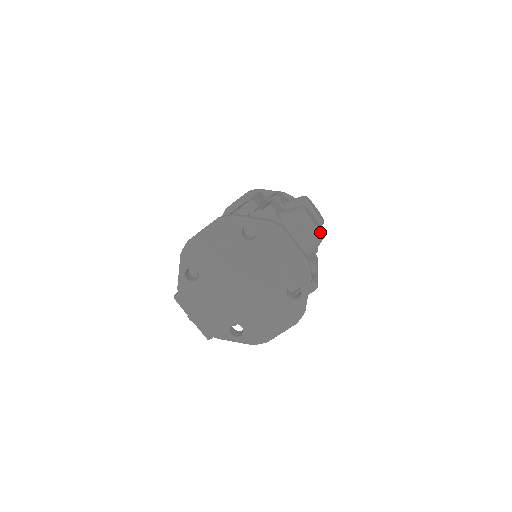
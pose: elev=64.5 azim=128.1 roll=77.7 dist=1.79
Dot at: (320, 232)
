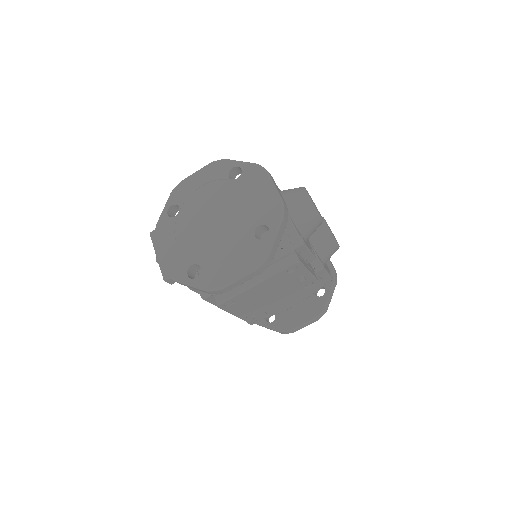
Dot at: (313, 205)
